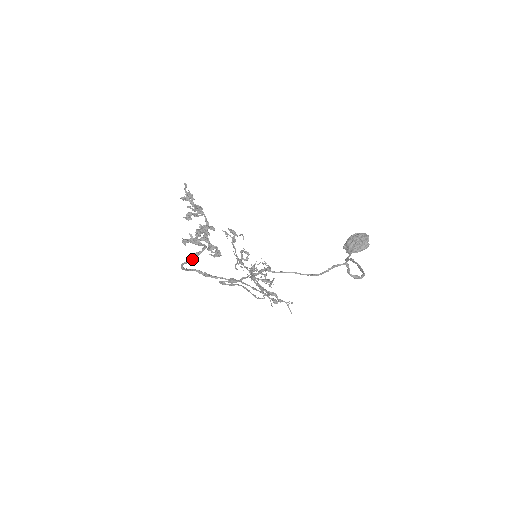
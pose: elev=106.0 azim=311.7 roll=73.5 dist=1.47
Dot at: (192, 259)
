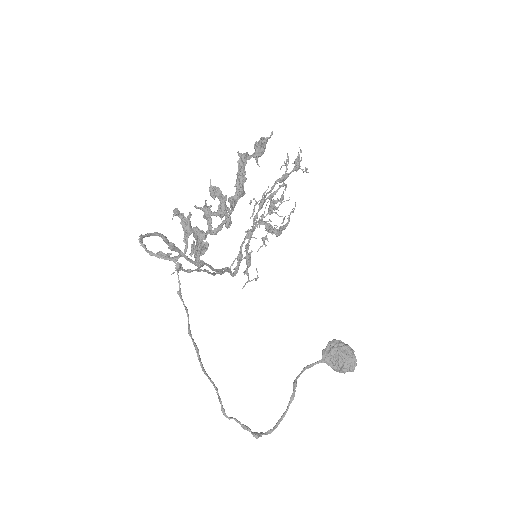
Dot at: (152, 255)
